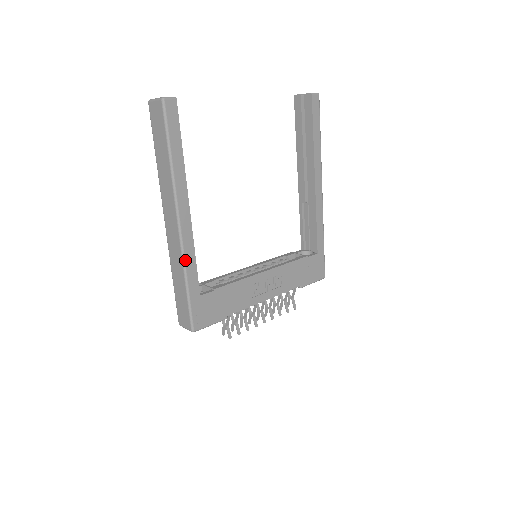
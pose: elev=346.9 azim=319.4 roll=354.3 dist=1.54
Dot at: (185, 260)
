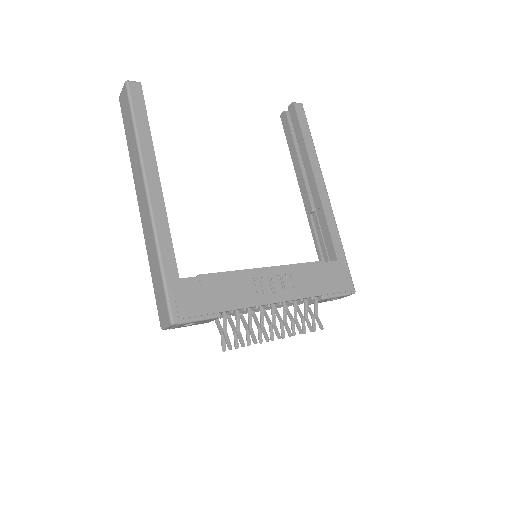
Dot at: (157, 233)
